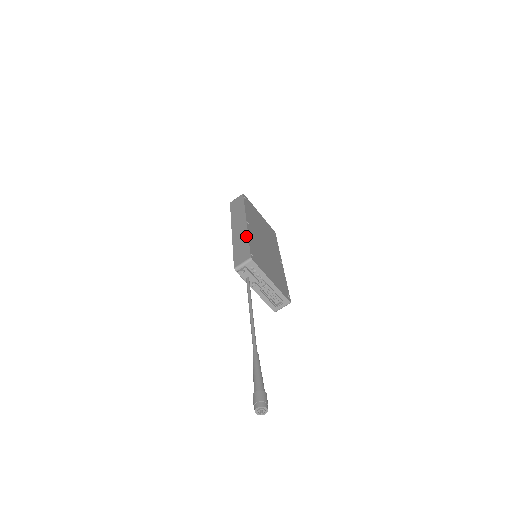
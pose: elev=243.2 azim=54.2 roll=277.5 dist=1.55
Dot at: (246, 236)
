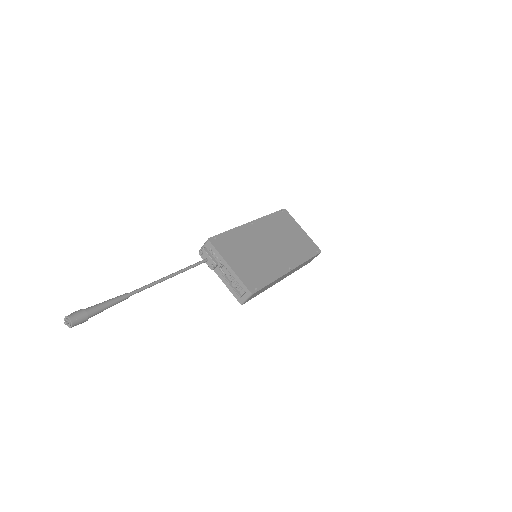
Dot at: (233, 229)
